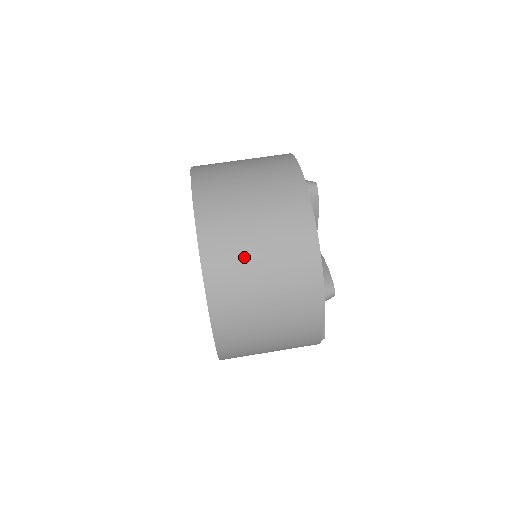
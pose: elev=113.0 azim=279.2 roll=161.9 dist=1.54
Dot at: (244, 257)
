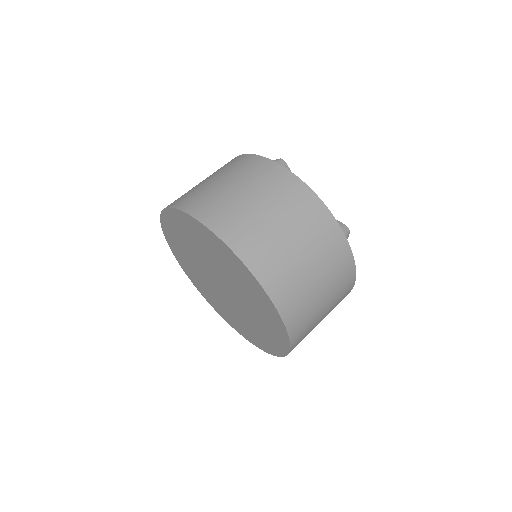
Dot at: (272, 238)
